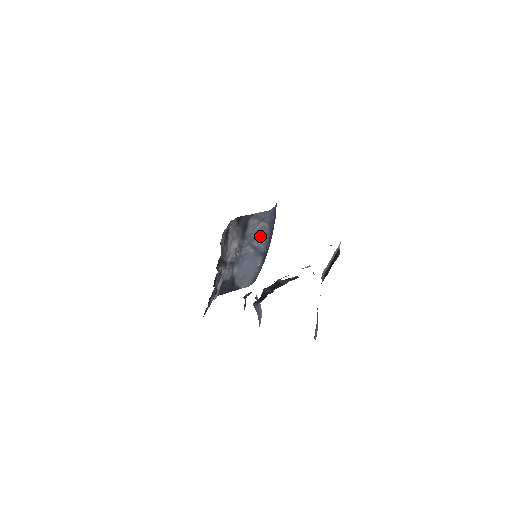
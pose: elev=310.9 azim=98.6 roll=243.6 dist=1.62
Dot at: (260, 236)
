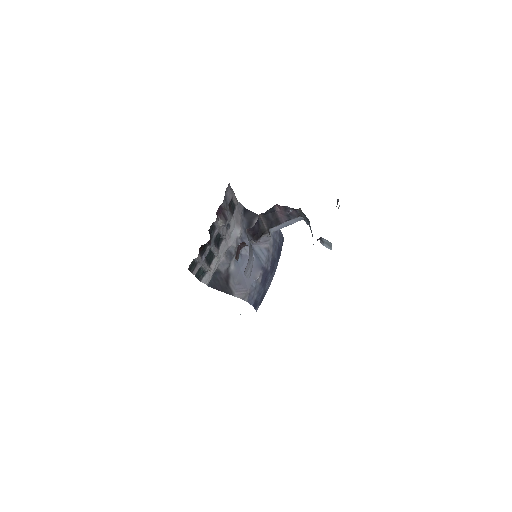
Dot at: (263, 244)
